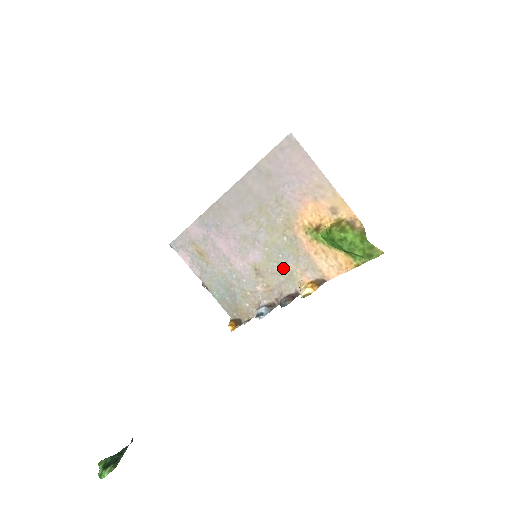
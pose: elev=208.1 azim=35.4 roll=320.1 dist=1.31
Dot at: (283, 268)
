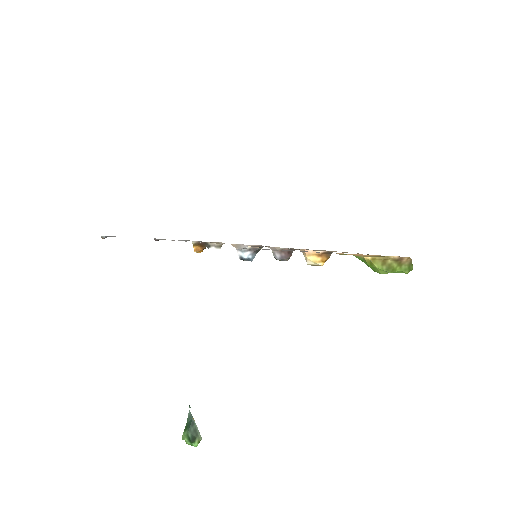
Dot at: occluded
